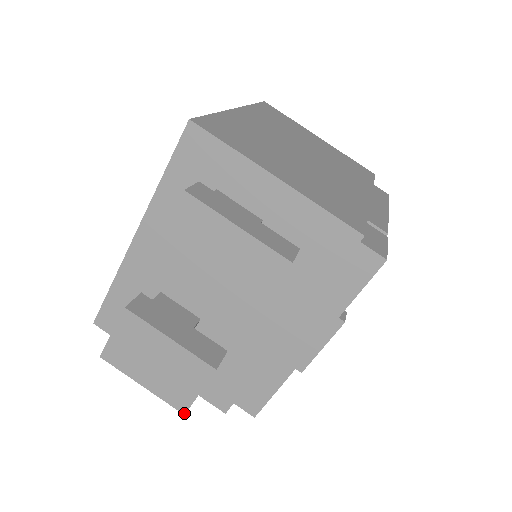
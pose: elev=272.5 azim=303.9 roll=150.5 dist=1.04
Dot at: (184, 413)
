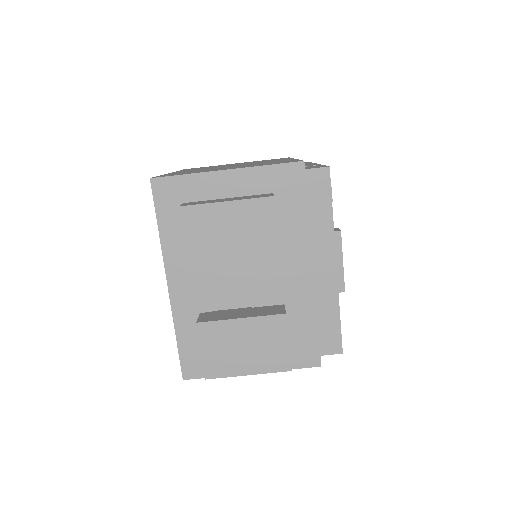
Dot at: (290, 370)
